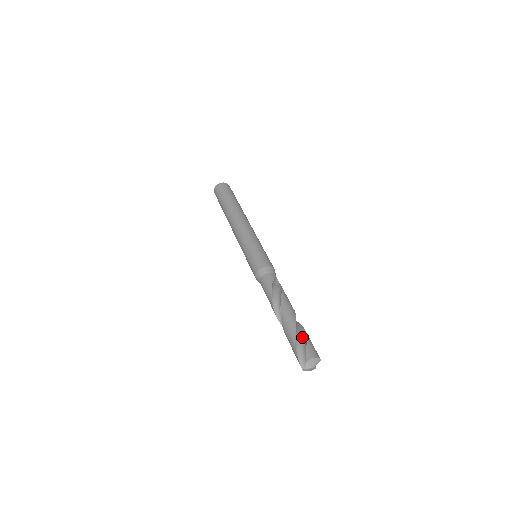
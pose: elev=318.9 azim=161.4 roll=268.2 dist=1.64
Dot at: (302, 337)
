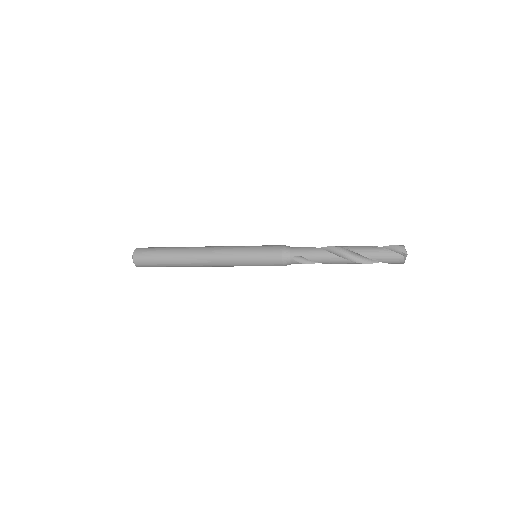
Dot at: occluded
